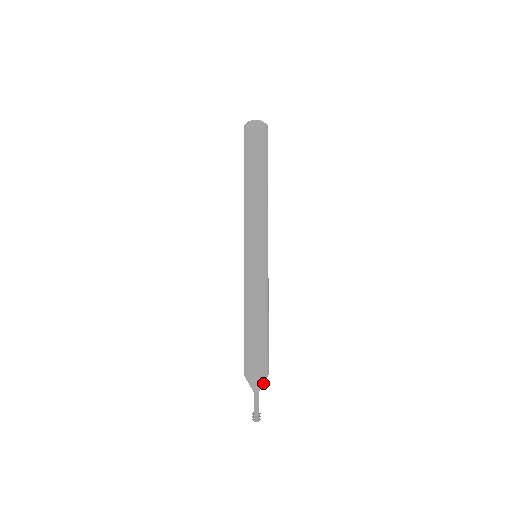
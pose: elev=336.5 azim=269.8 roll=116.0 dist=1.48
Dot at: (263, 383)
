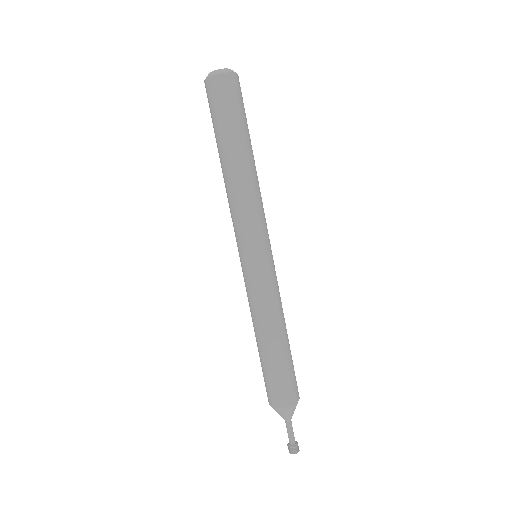
Dot at: occluded
